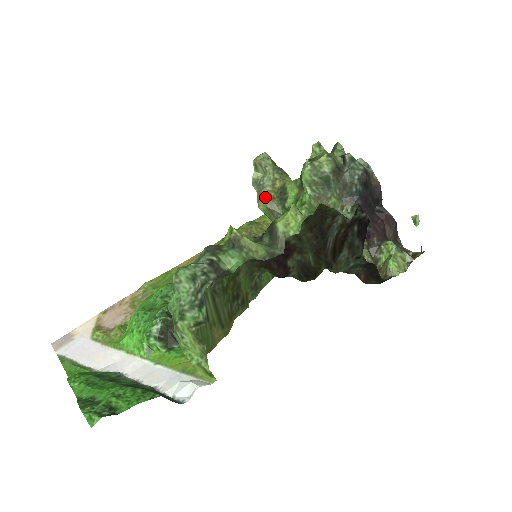
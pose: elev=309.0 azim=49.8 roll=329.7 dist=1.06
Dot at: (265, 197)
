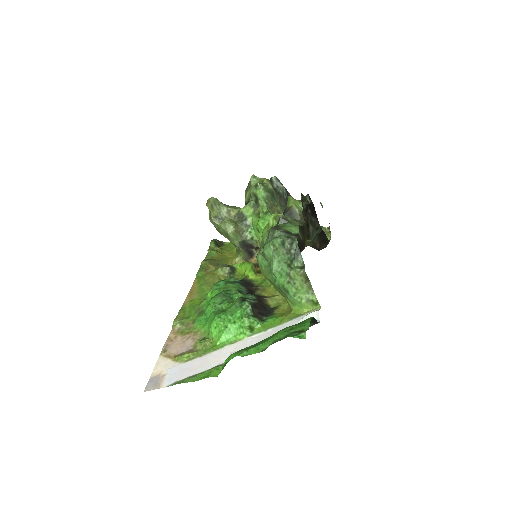
Dot at: (230, 224)
